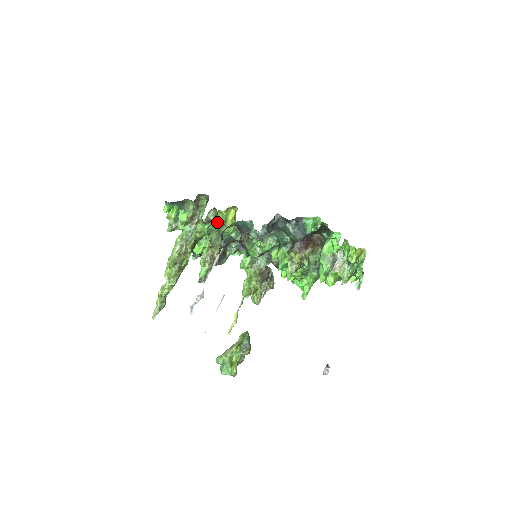
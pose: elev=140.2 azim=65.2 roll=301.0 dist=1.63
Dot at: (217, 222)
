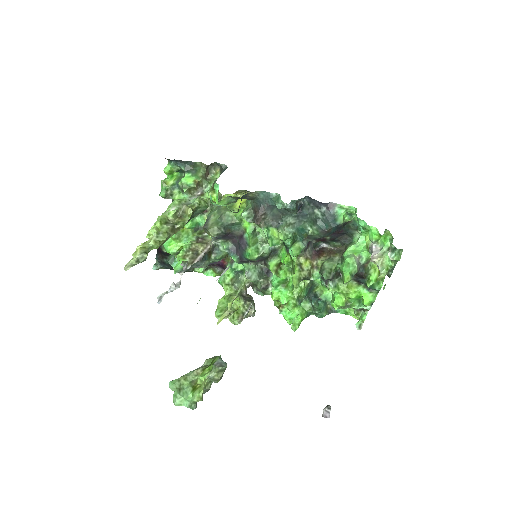
Dot at: (219, 207)
